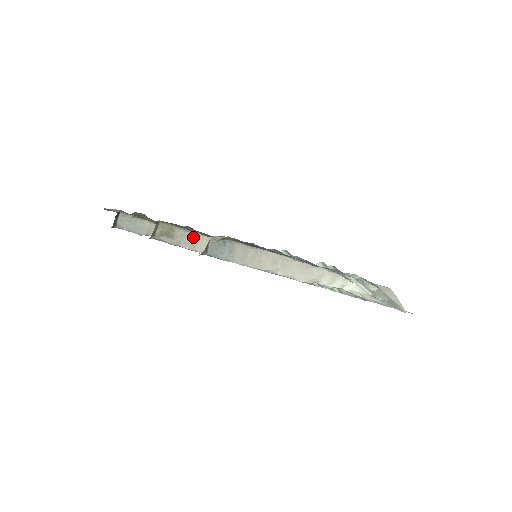
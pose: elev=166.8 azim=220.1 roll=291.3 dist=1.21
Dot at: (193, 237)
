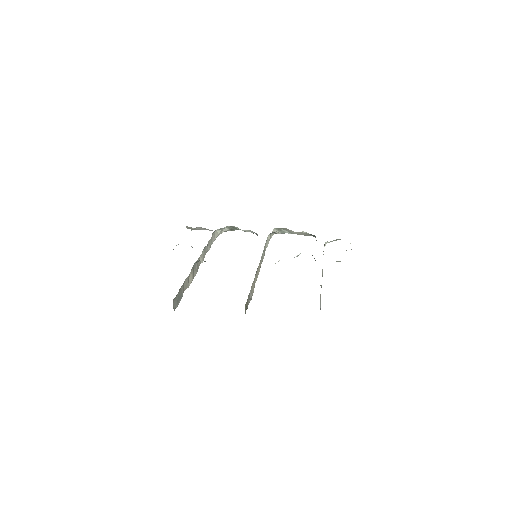
Dot at: (250, 291)
